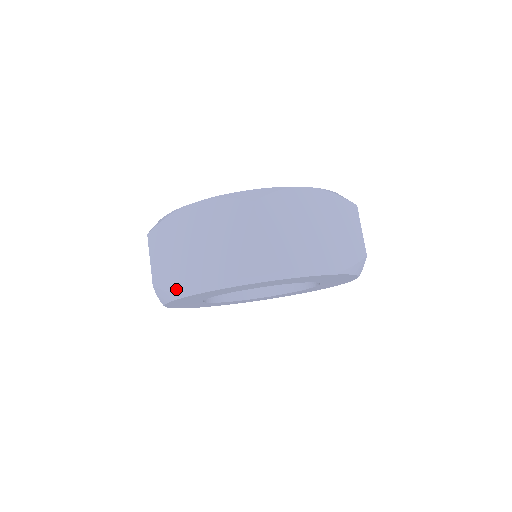
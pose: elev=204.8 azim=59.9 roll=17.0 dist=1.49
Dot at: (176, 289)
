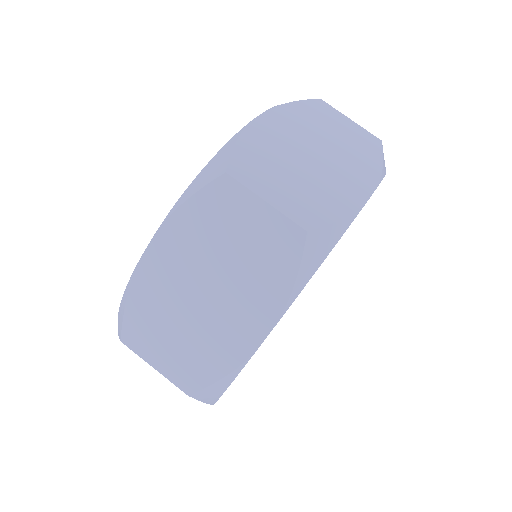
Dot at: occluded
